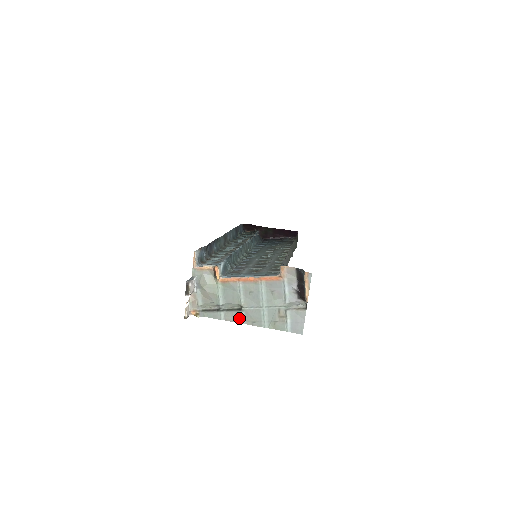
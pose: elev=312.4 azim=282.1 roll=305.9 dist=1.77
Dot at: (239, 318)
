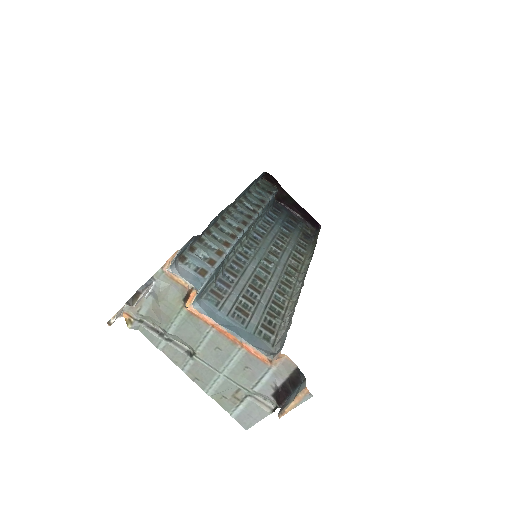
Dot at: (182, 362)
